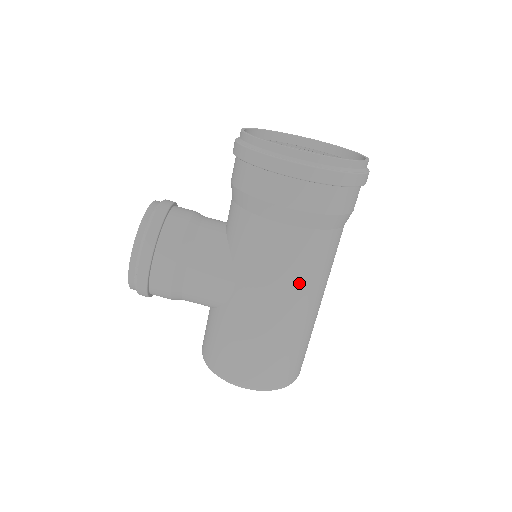
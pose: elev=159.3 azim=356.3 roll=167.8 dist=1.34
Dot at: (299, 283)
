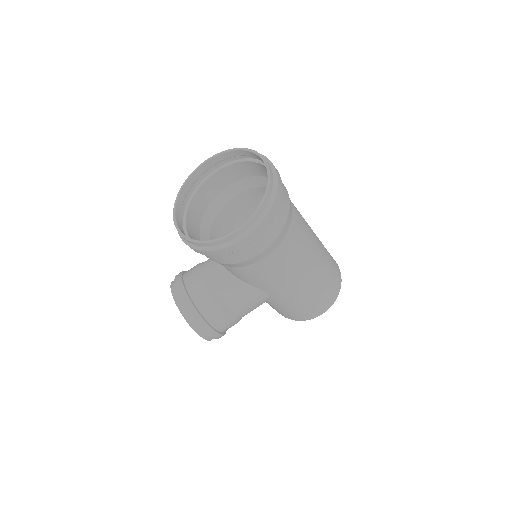
Dot at: (300, 263)
